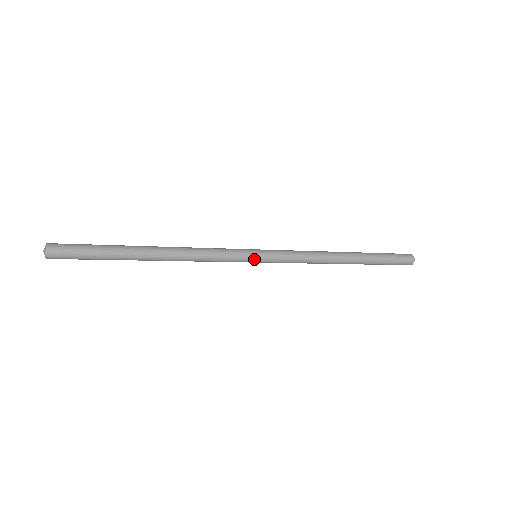
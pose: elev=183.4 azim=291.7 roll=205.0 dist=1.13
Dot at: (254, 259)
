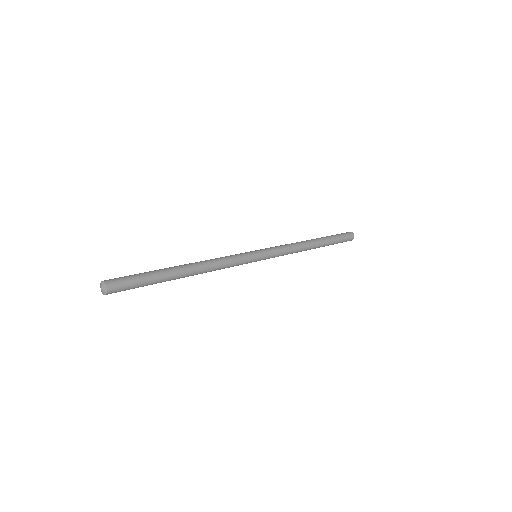
Dot at: (257, 255)
